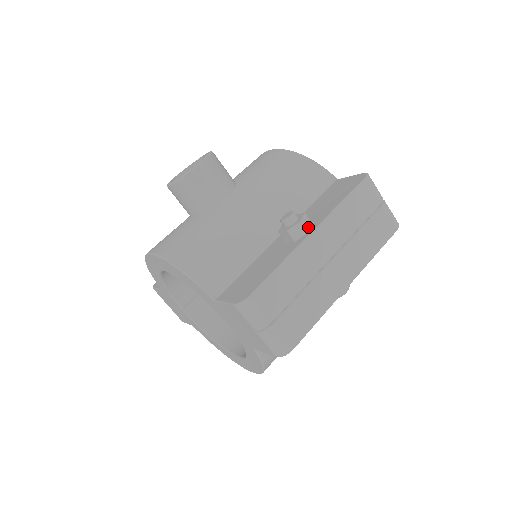
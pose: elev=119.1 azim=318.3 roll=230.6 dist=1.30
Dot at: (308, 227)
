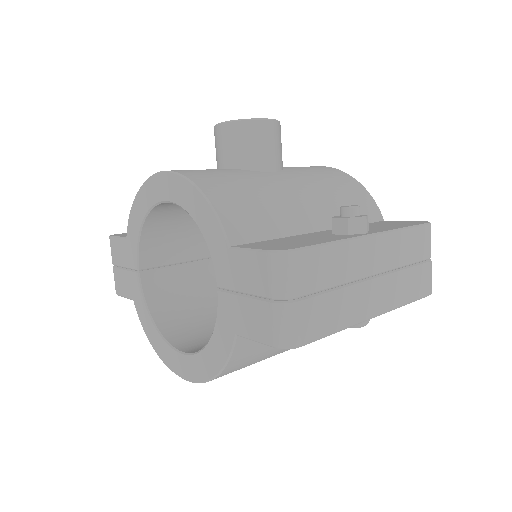
Dot at: (367, 229)
